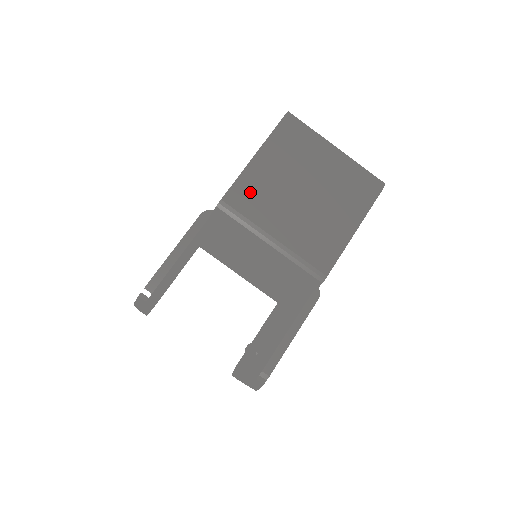
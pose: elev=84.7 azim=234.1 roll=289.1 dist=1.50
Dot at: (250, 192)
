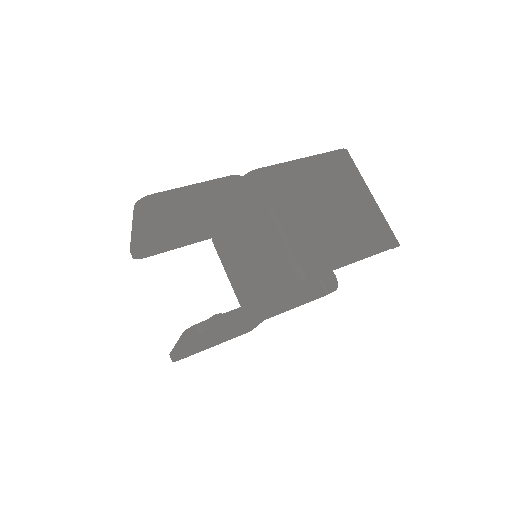
Dot at: (284, 178)
